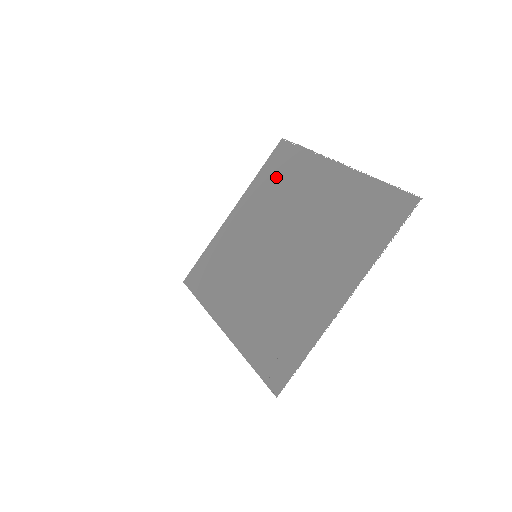
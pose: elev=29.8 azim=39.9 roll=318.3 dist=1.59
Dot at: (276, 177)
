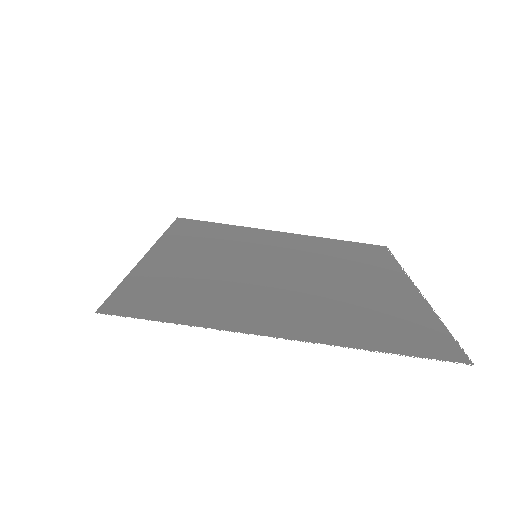
Dot at: (348, 250)
